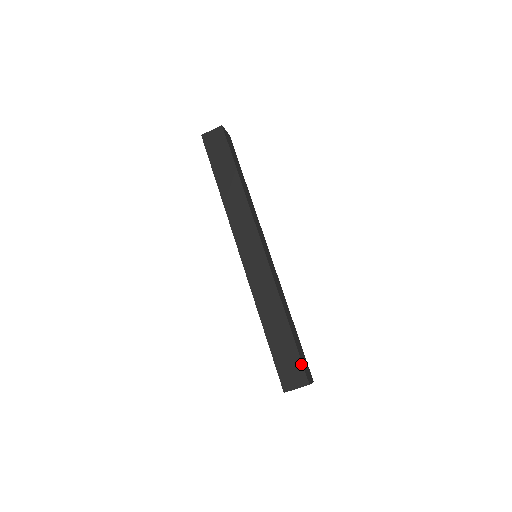
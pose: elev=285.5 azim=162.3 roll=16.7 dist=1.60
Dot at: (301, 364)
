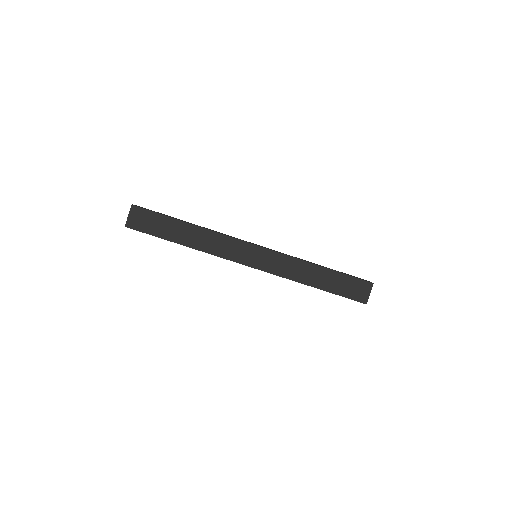
Dot at: (357, 279)
